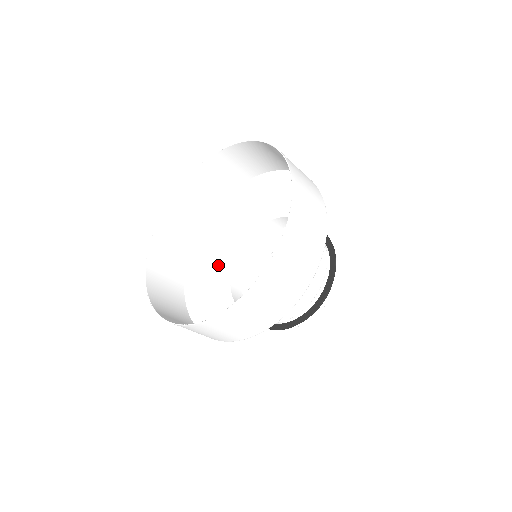
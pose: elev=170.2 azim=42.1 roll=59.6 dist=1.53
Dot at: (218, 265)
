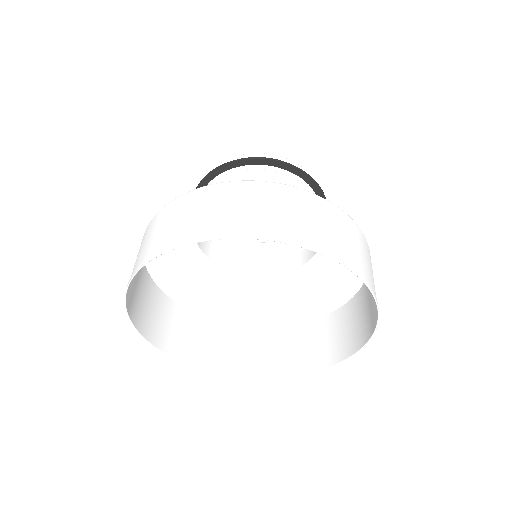
Dot at: (183, 255)
